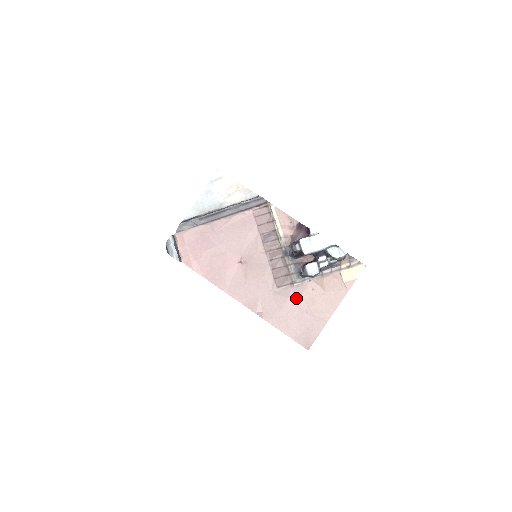
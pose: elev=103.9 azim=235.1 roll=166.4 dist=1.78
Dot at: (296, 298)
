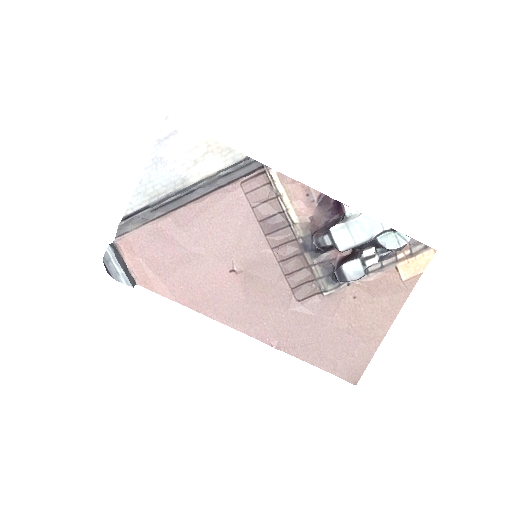
Dot at: (329, 314)
